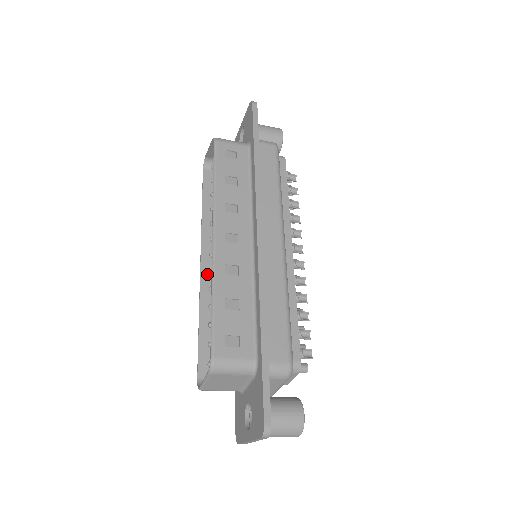
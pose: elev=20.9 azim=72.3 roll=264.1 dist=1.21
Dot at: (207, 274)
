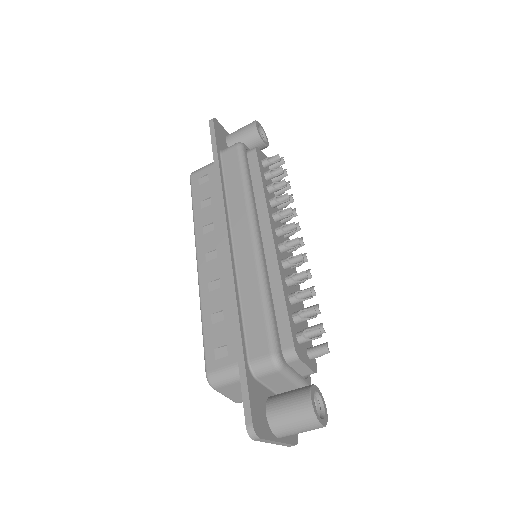
Dot at: occluded
